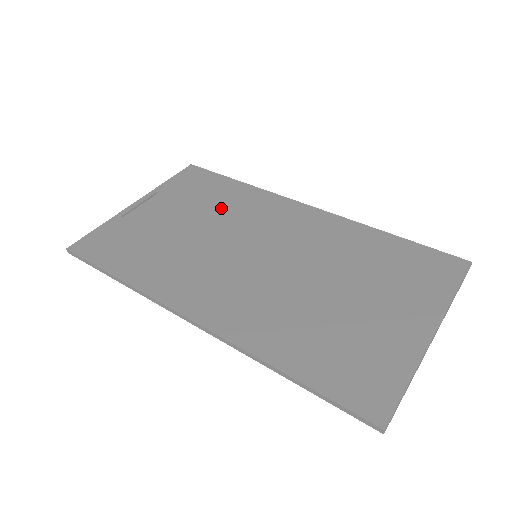
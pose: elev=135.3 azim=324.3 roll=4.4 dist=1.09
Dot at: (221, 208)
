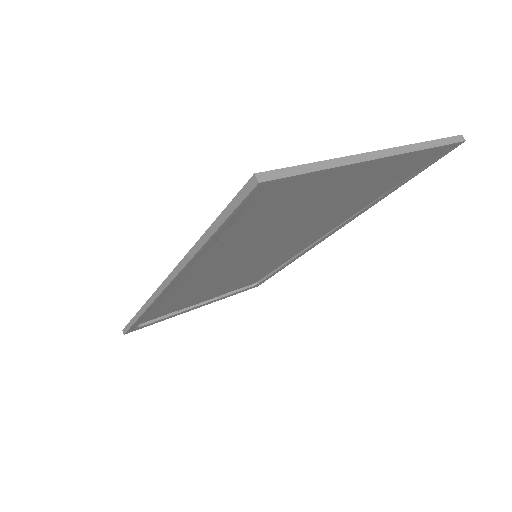
Dot at: occluded
